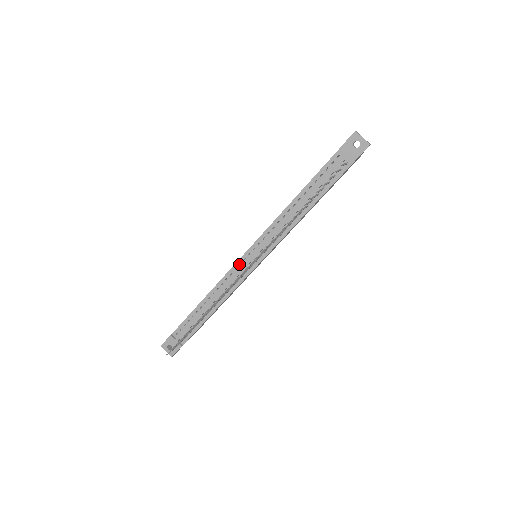
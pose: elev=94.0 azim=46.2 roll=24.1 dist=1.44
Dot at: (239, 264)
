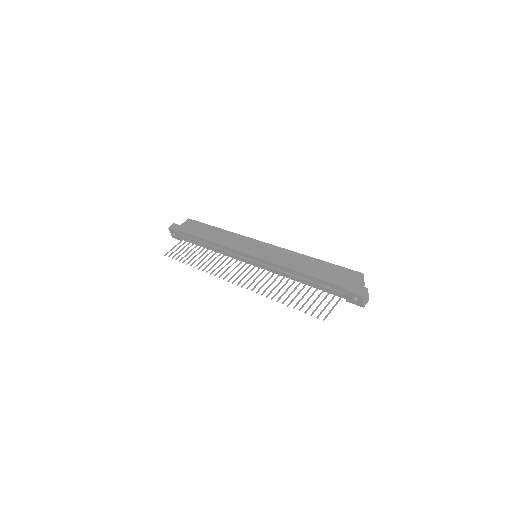
Dot at: (241, 252)
